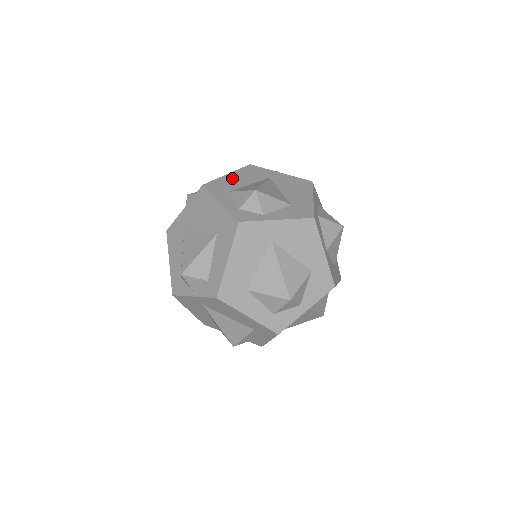
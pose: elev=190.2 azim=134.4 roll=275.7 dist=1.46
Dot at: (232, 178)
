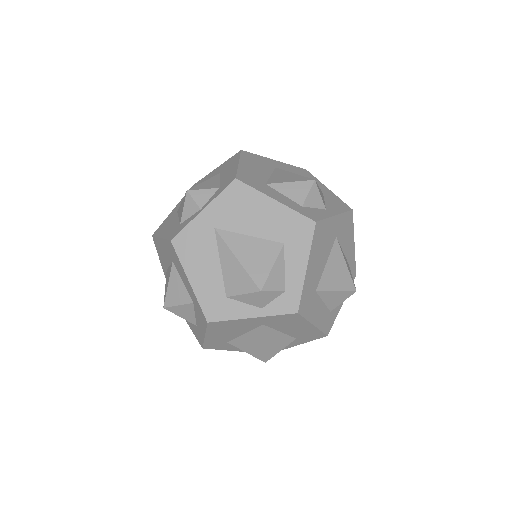
Dot at: occluded
